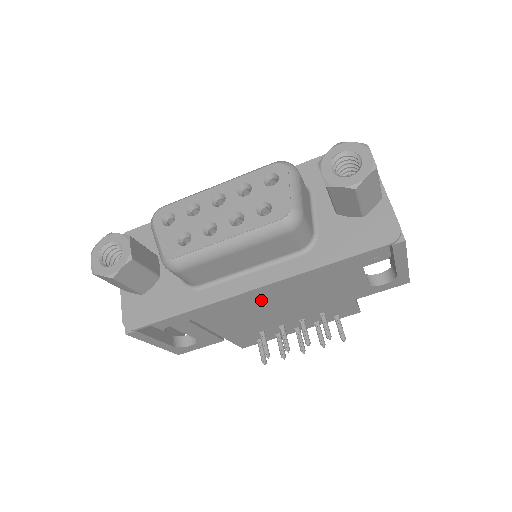
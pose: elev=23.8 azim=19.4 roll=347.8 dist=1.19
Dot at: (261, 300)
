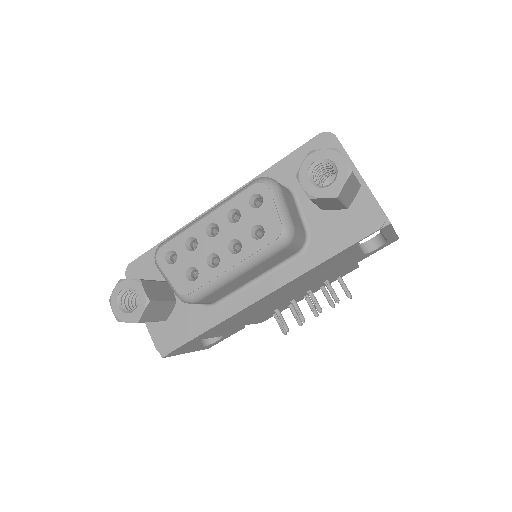
Dot at: occluded
